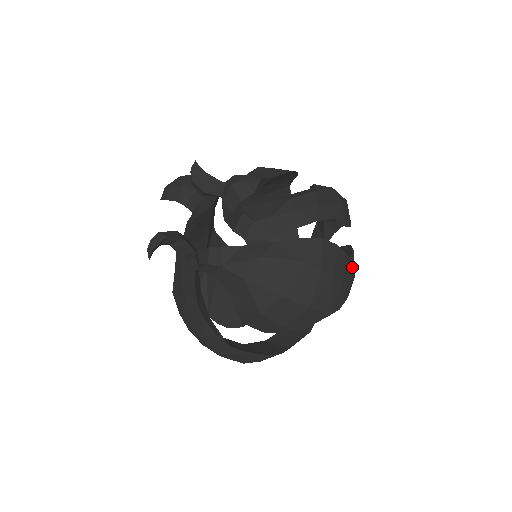
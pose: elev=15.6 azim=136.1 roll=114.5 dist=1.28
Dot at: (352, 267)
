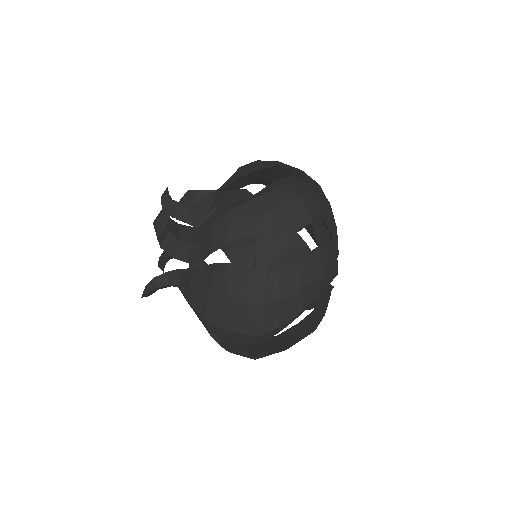
Dot at: (290, 282)
